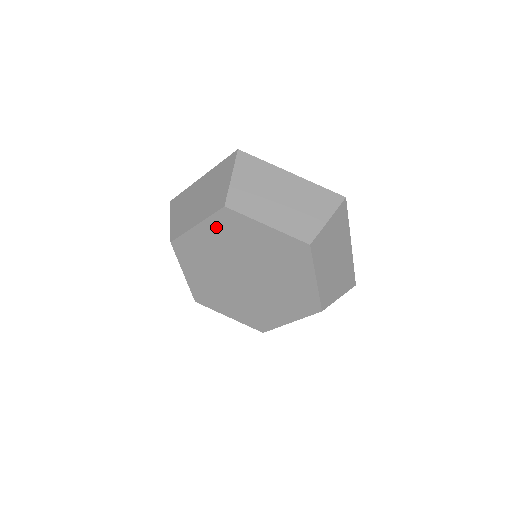
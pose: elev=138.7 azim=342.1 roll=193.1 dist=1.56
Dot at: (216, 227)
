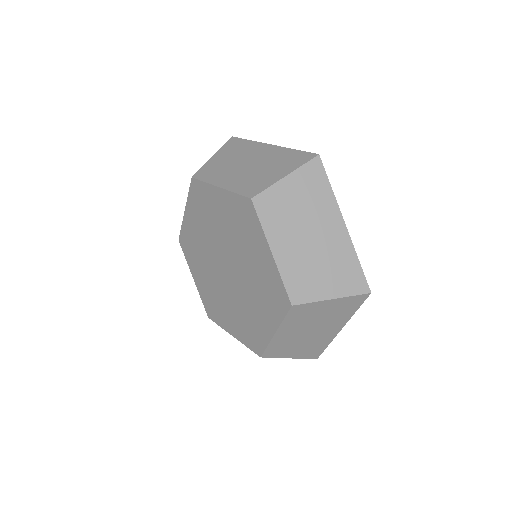
Dot at: (233, 206)
